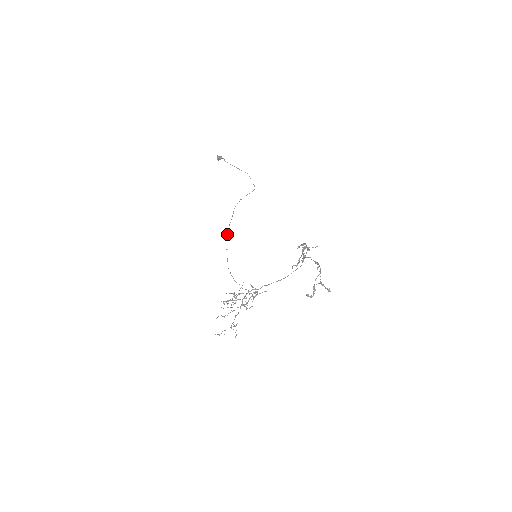
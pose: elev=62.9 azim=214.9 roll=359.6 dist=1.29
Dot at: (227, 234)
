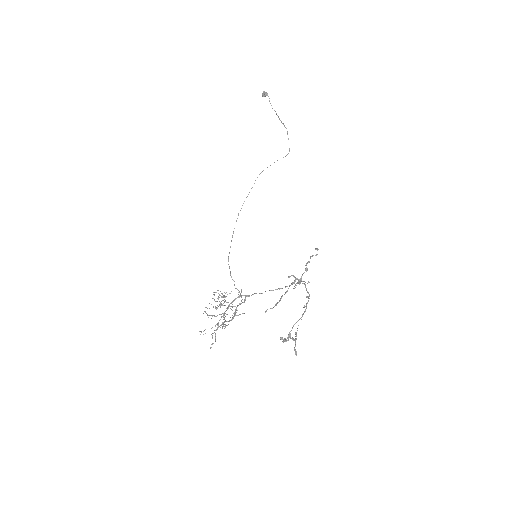
Dot at: (238, 213)
